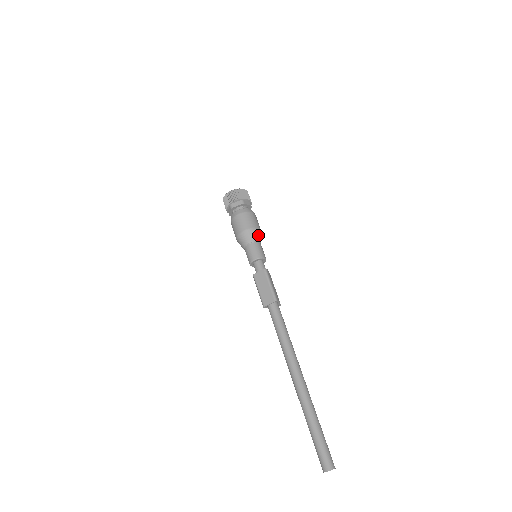
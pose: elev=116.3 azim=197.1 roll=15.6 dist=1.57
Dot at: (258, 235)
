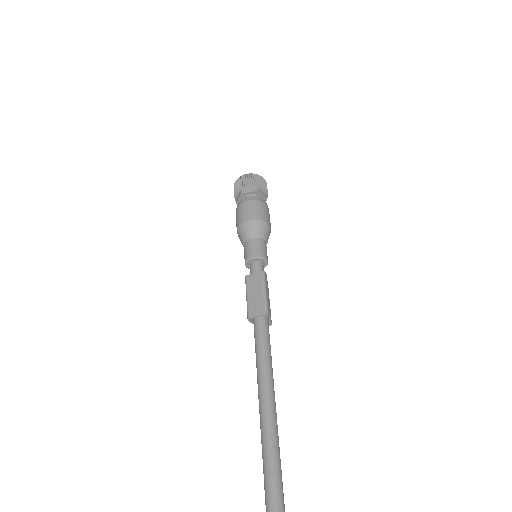
Dot at: (266, 231)
